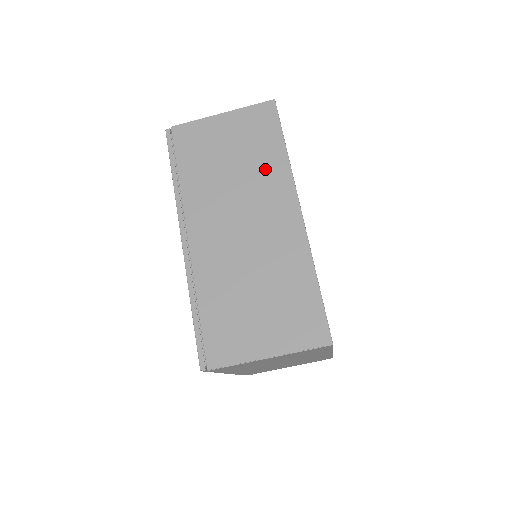
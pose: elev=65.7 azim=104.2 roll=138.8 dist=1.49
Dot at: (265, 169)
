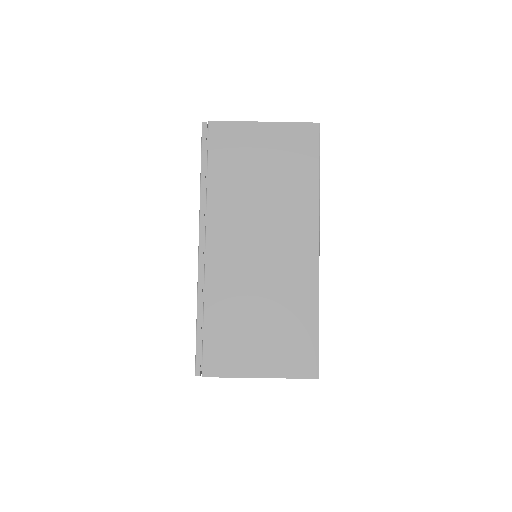
Dot at: (294, 195)
